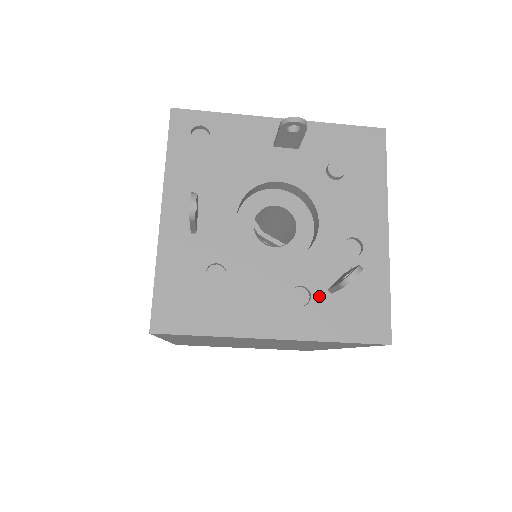
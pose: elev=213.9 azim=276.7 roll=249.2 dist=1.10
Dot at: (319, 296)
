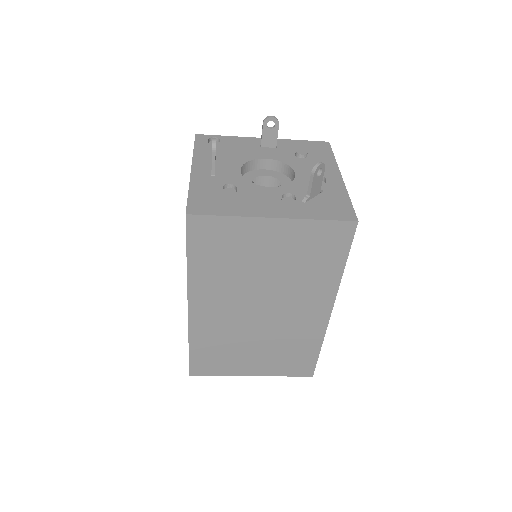
Dot at: (302, 201)
